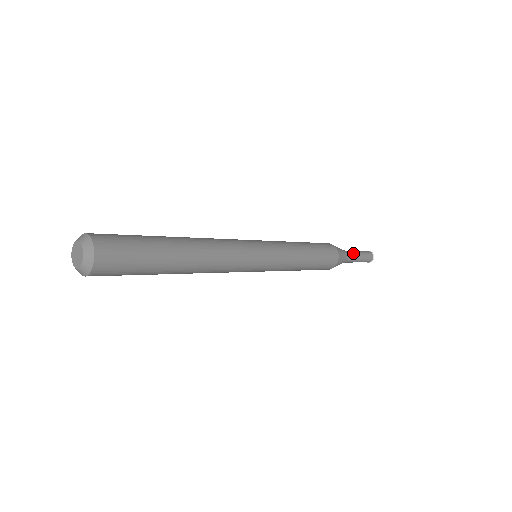
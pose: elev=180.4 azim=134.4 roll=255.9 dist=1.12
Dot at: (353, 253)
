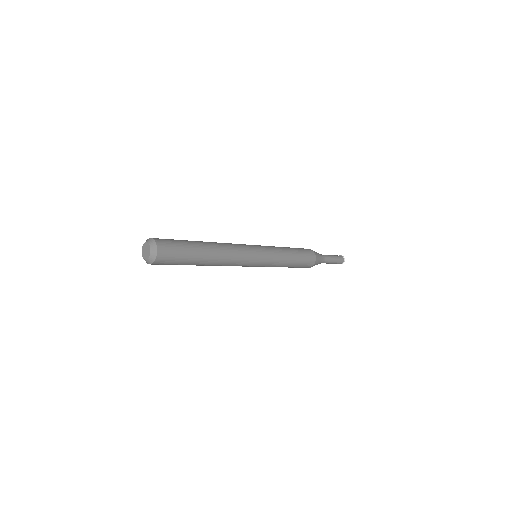
Dot at: (325, 255)
